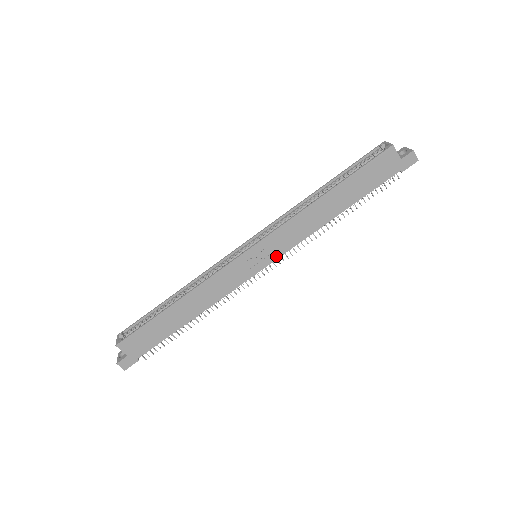
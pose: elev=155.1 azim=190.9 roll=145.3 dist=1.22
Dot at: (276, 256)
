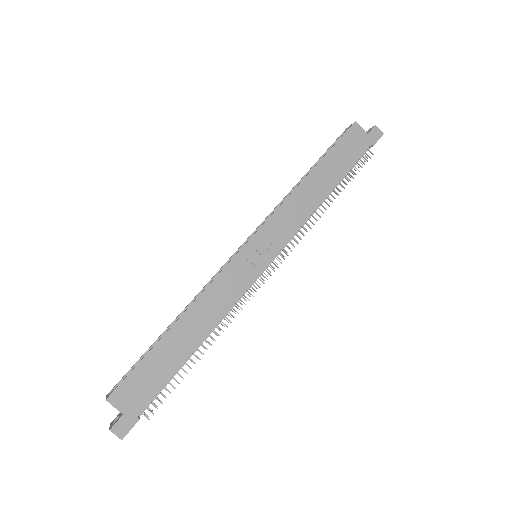
Dot at: (278, 248)
